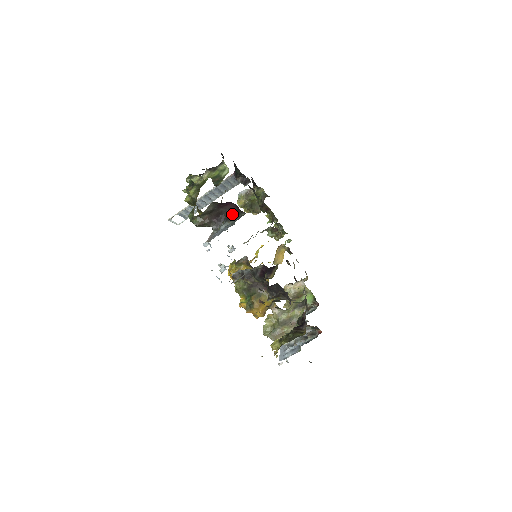
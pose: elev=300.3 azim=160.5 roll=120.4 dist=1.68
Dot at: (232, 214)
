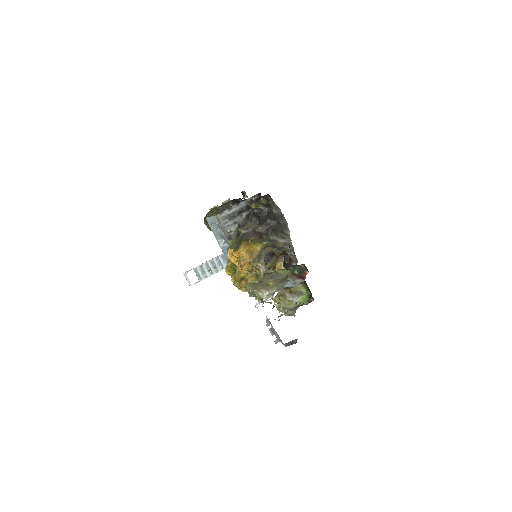
Dot at: occluded
